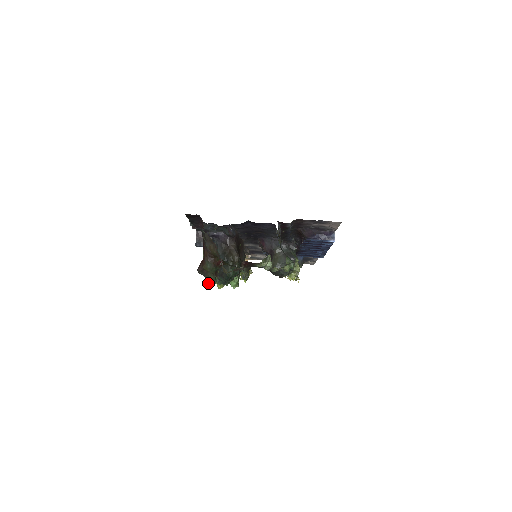
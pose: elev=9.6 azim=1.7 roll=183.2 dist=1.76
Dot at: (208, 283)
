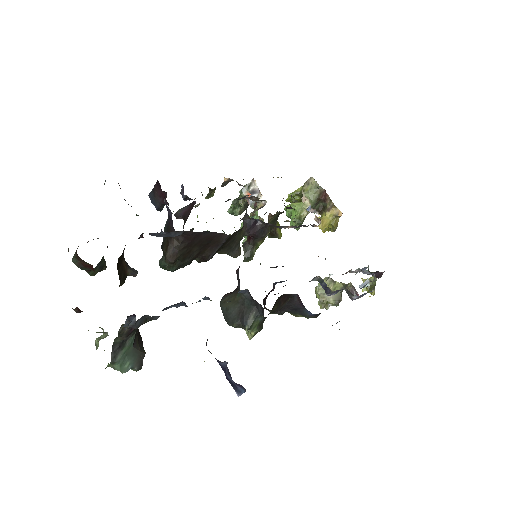
Dot at: occluded
